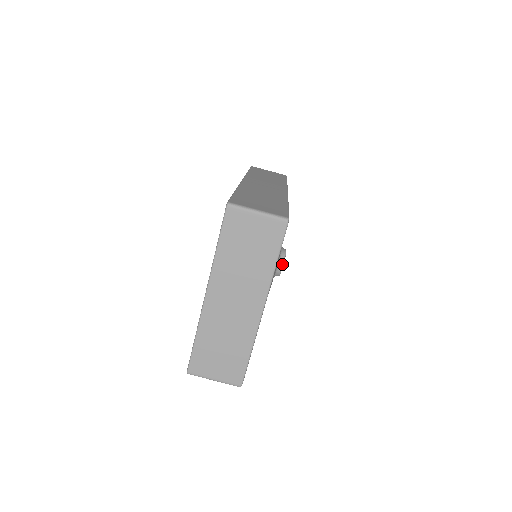
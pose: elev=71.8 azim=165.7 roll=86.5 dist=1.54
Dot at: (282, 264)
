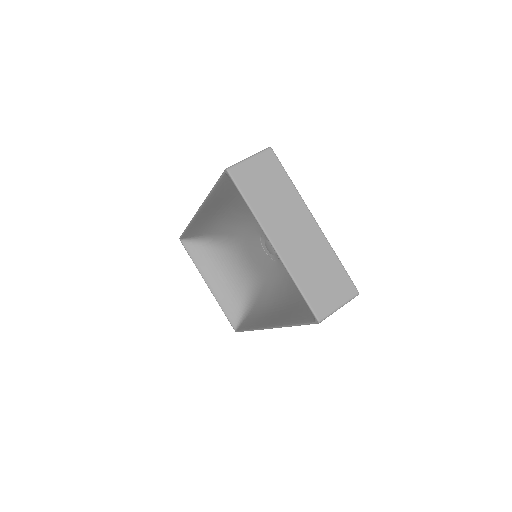
Dot at: occluded
